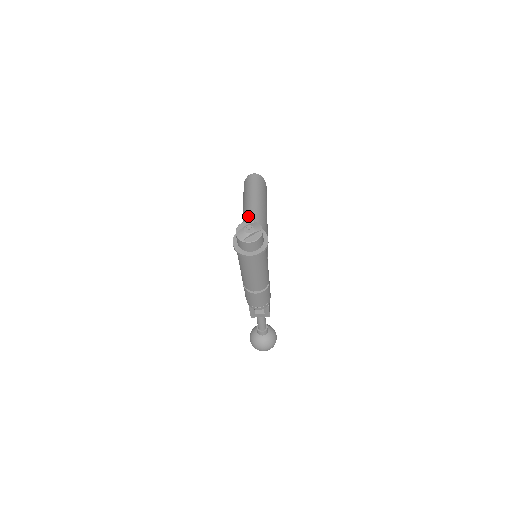
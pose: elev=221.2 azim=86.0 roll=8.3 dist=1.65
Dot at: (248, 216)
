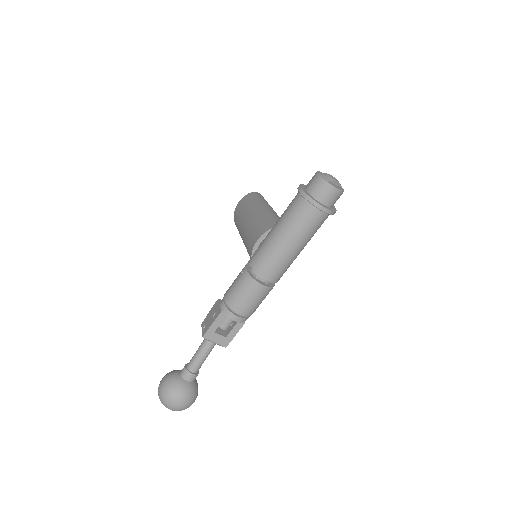
Dot at: (267, 209)
